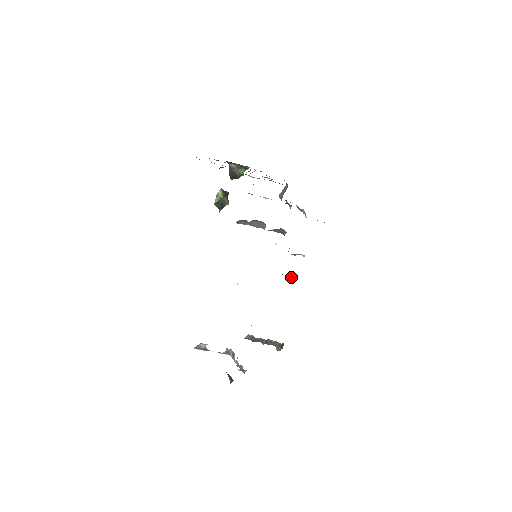
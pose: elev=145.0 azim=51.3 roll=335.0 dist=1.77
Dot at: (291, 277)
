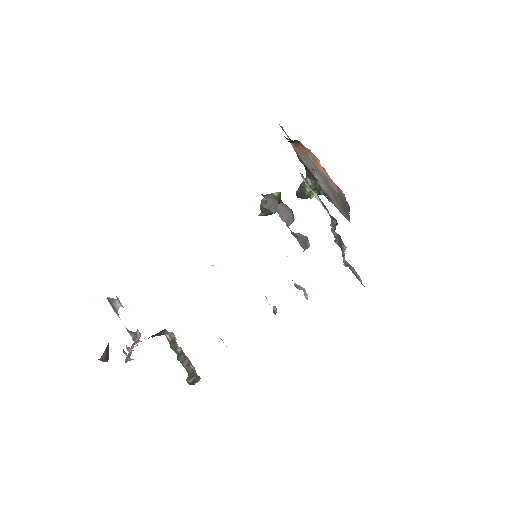
Dot at: (273, 310)
